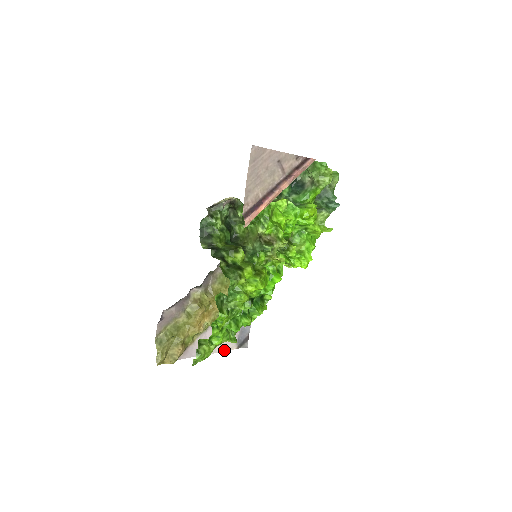
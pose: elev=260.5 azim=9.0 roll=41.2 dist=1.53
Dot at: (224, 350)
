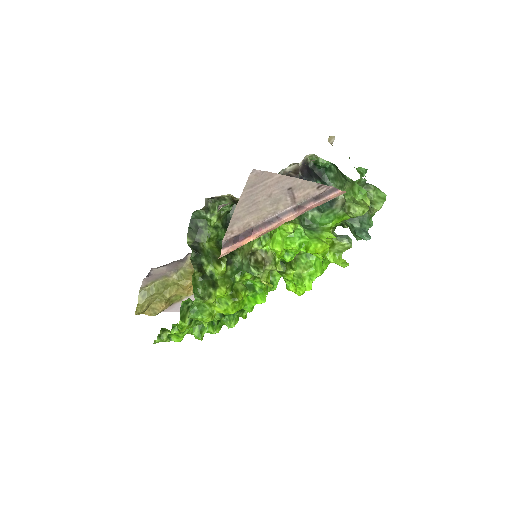
Dot at: occluded
